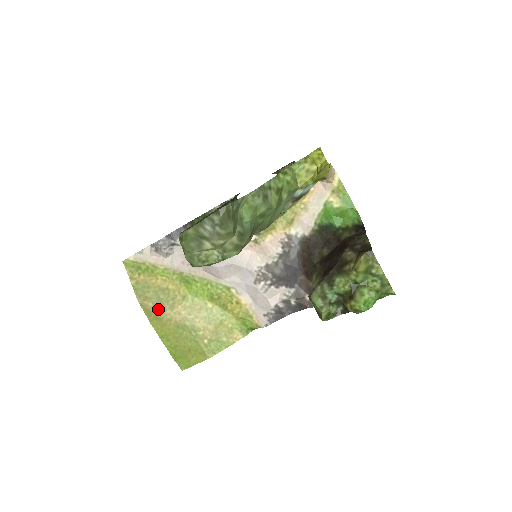
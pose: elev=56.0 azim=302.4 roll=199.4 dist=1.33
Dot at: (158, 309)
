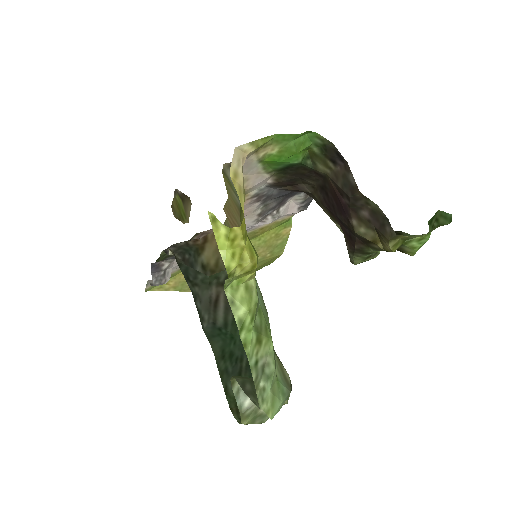
Dot at: occluded
